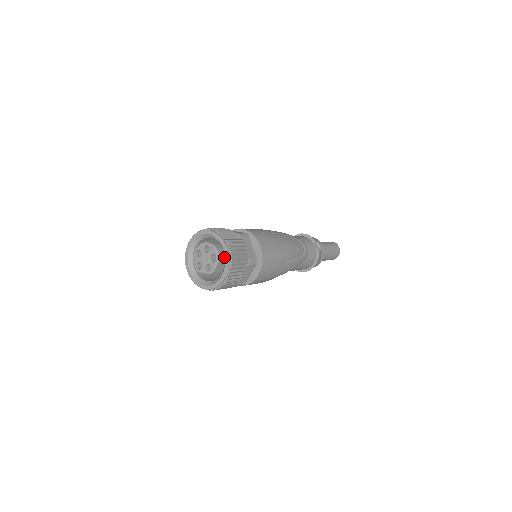
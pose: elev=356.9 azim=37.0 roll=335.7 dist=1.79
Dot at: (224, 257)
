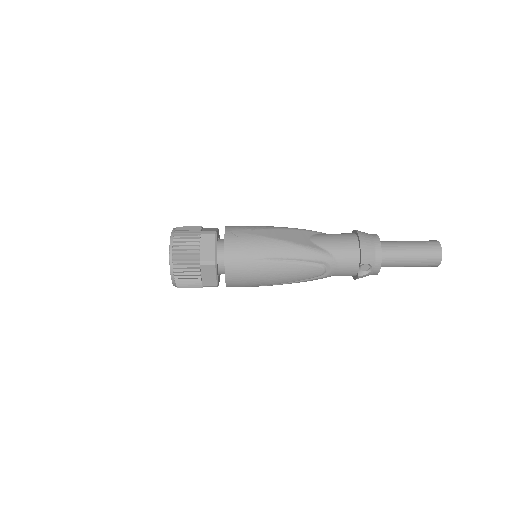
Dot at: occluded
